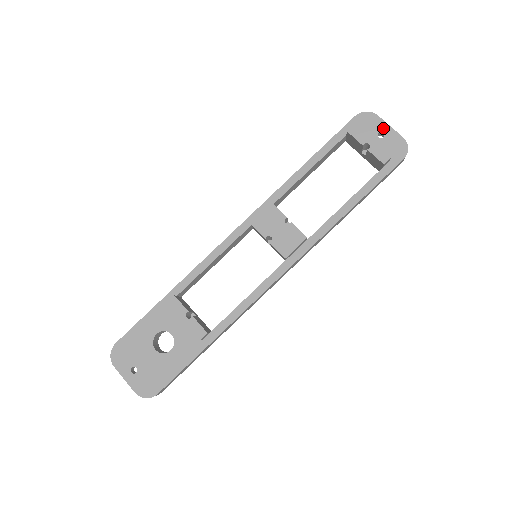
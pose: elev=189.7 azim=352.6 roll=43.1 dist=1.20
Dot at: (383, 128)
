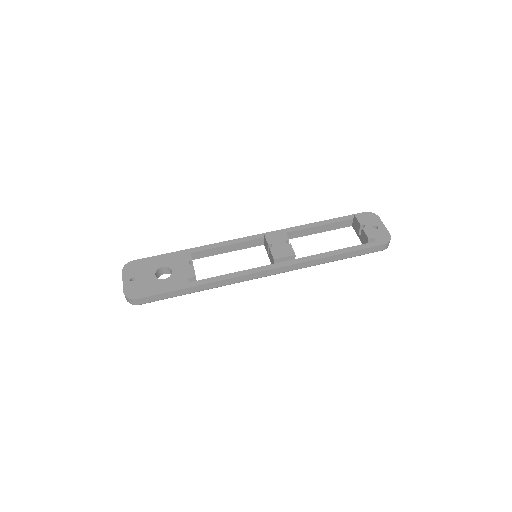
Dot at: (379, 224)
